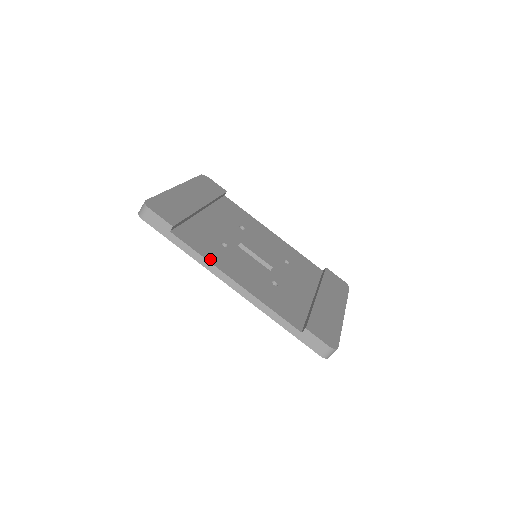
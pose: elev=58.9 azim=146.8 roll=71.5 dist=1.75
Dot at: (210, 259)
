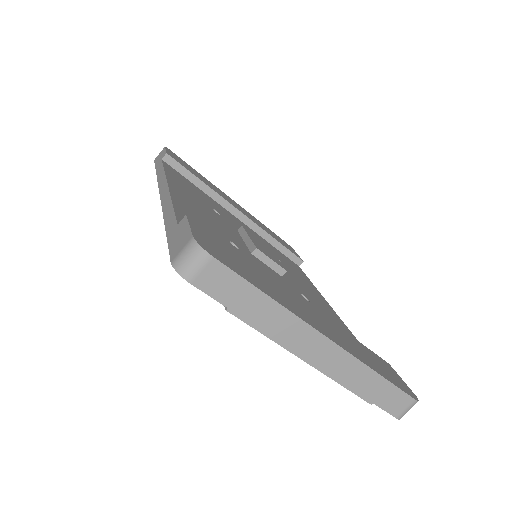
Dot at: (170, 176)
